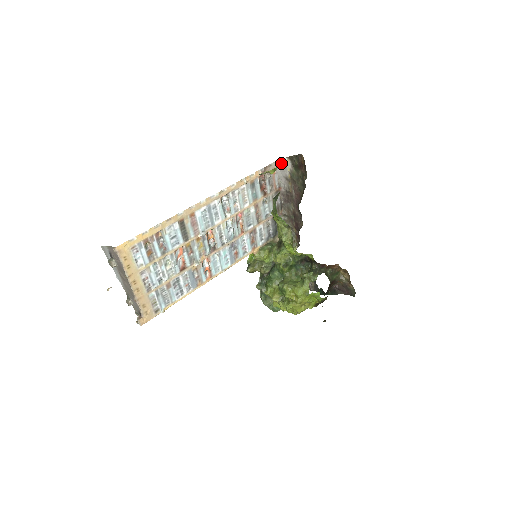
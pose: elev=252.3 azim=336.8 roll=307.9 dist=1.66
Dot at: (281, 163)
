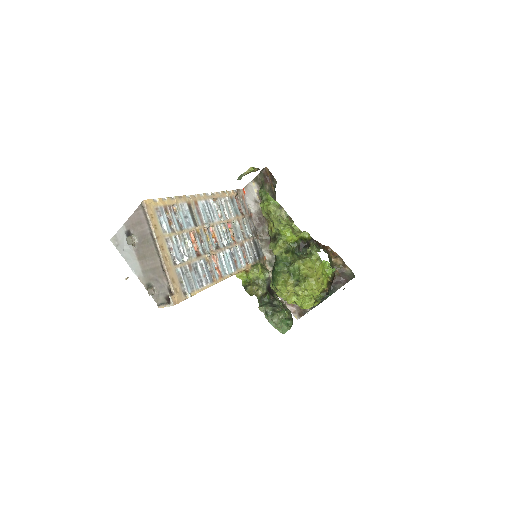
Dot at: (248, 188)
